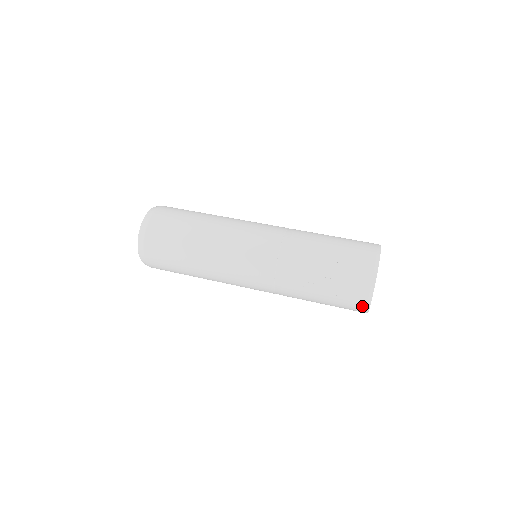
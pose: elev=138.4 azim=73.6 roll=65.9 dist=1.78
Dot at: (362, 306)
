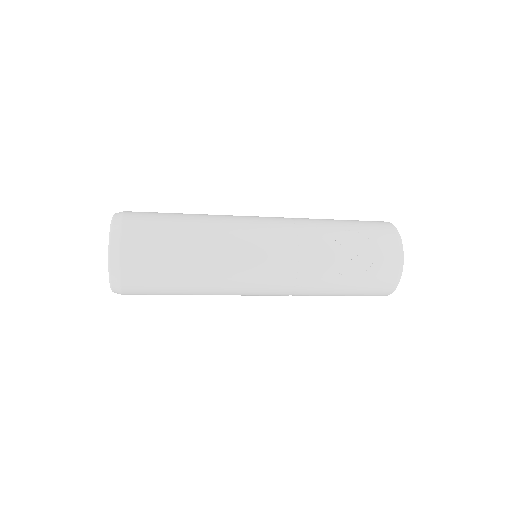
Dot at: (393, 278)
